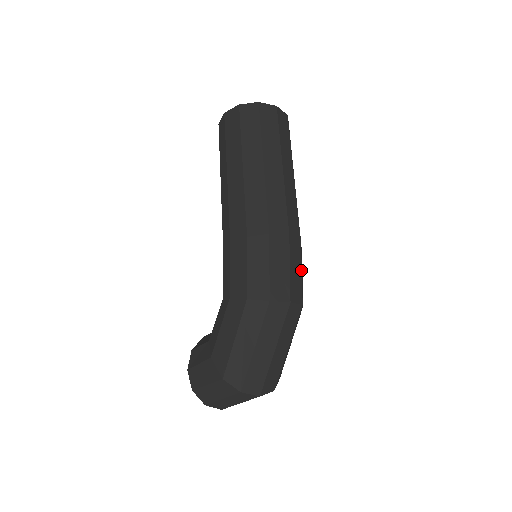
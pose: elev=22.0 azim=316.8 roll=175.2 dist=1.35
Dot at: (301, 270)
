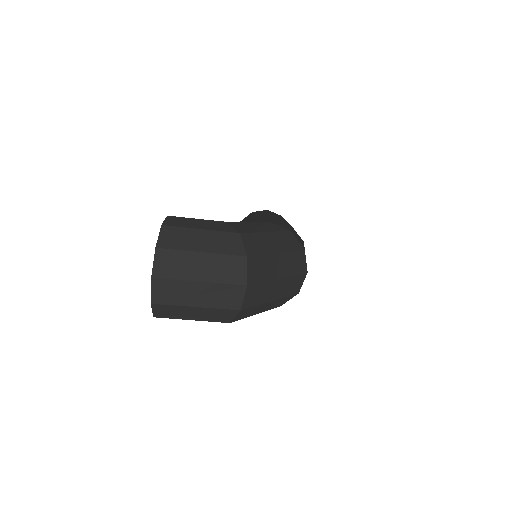
Dot at: occluded
